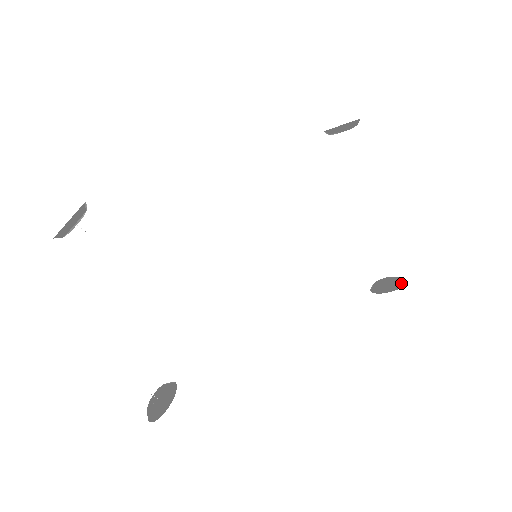
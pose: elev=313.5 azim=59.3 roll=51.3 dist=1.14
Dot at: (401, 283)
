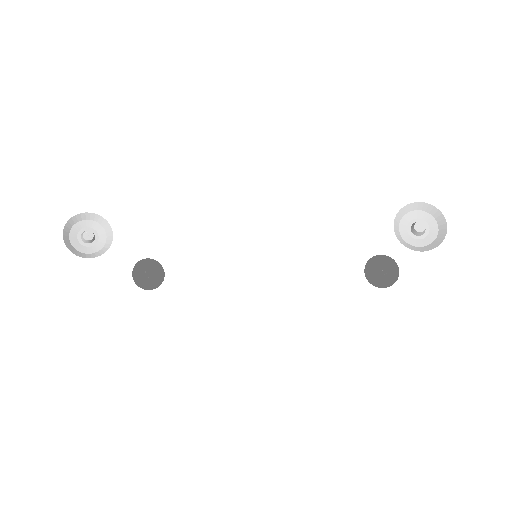
Dot at: (426, 208)
